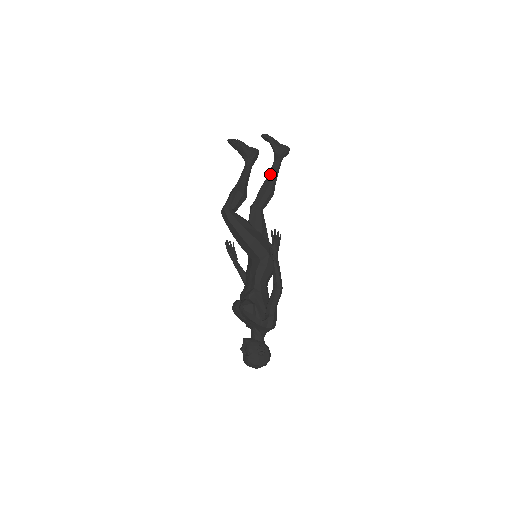
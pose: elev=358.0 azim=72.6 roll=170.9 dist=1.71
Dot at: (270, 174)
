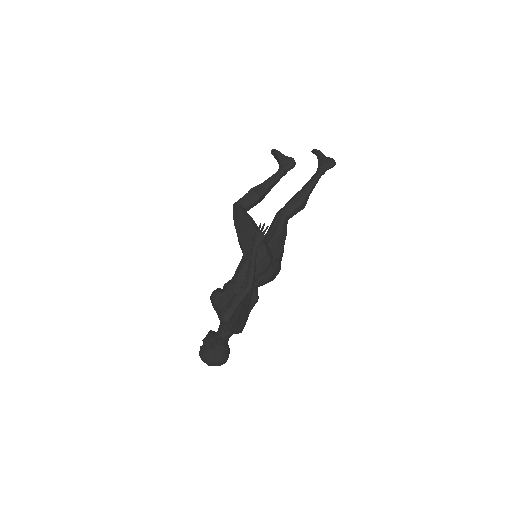
Dot at: (305, 184)
